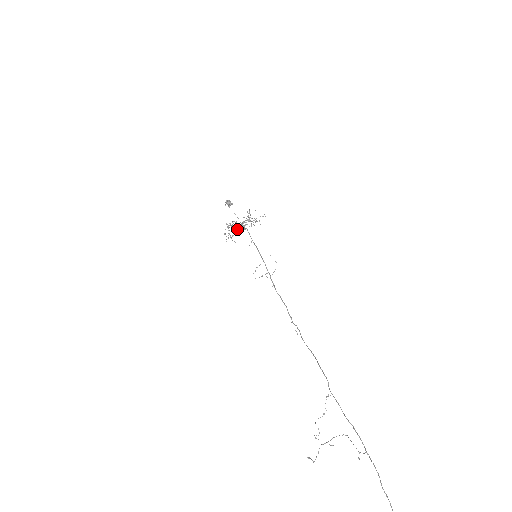
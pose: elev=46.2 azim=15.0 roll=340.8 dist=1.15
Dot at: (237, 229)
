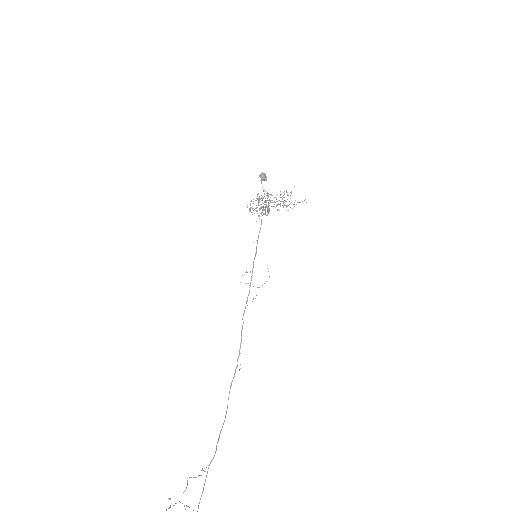
Dot at: (263, 207)
